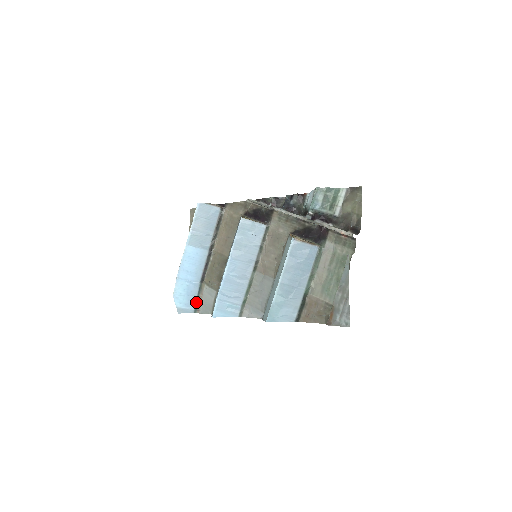
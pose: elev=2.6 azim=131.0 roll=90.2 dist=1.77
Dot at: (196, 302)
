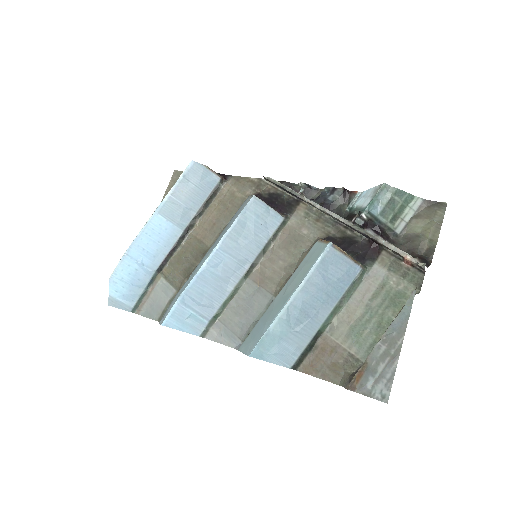
Dot at: (140, 297)
